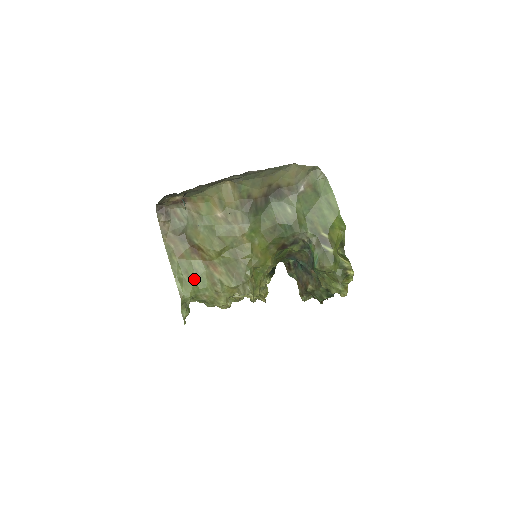
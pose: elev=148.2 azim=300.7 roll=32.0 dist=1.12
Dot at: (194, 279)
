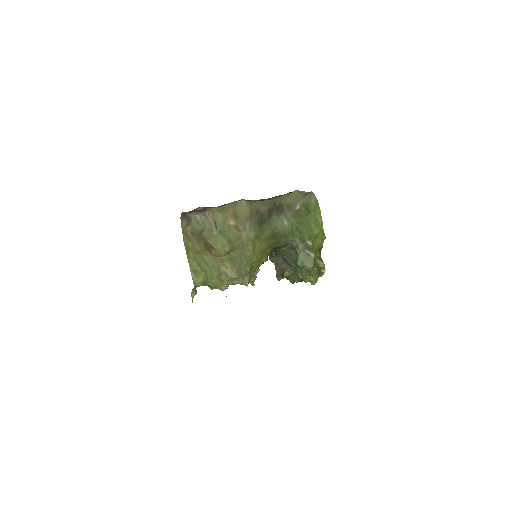
Dot at: (205, 270)
